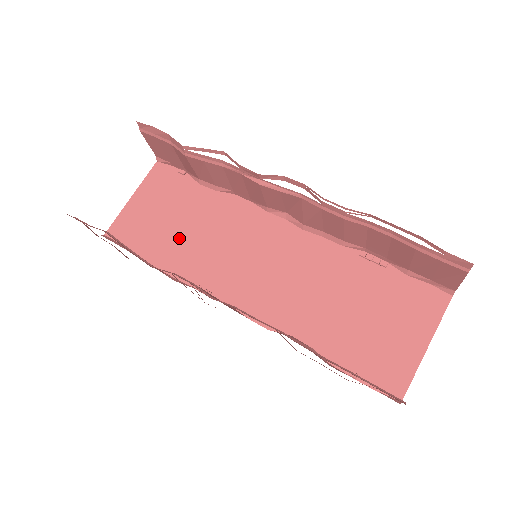
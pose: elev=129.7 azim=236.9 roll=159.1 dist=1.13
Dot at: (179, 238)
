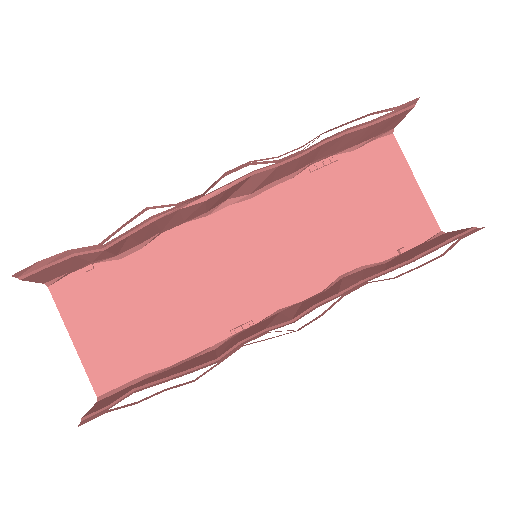
Dot at: (168, 318)
